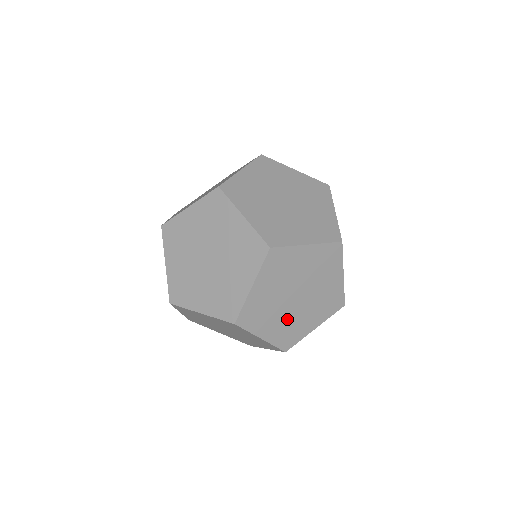
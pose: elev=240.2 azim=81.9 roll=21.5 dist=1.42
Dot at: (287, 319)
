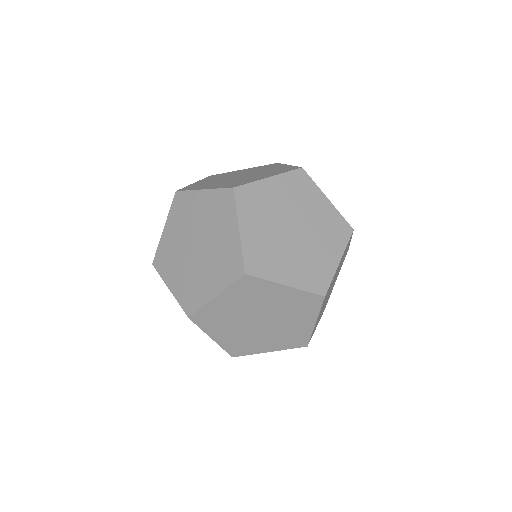
Dot at: (300, 257)
